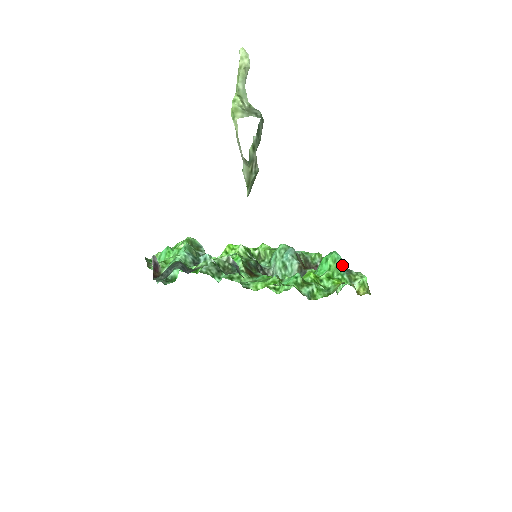
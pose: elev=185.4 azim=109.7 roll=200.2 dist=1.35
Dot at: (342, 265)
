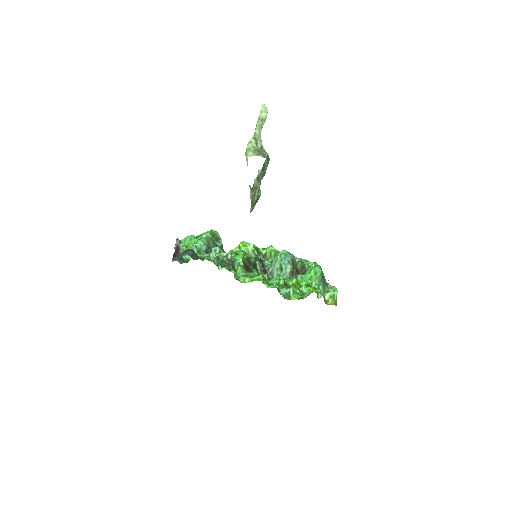
Dot at: (321, 278)
